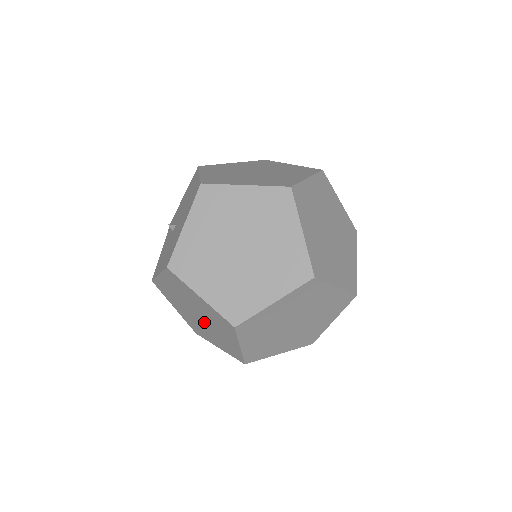
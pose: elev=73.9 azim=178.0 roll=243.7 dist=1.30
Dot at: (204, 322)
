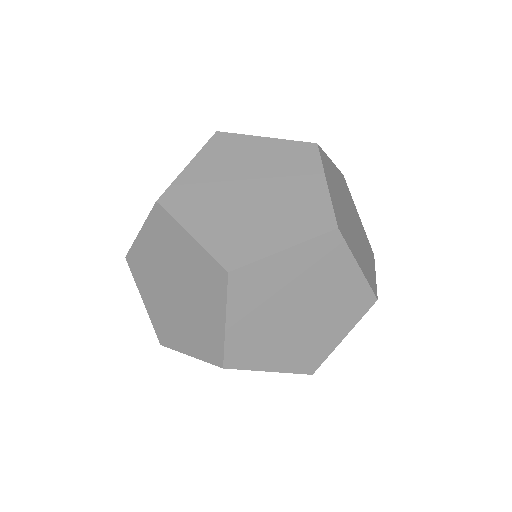
Dot at: occluded
